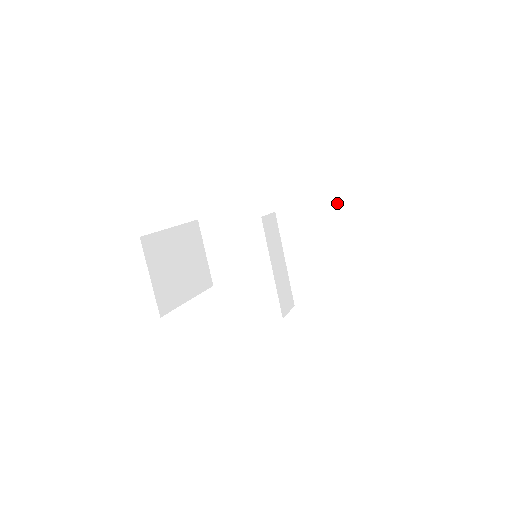
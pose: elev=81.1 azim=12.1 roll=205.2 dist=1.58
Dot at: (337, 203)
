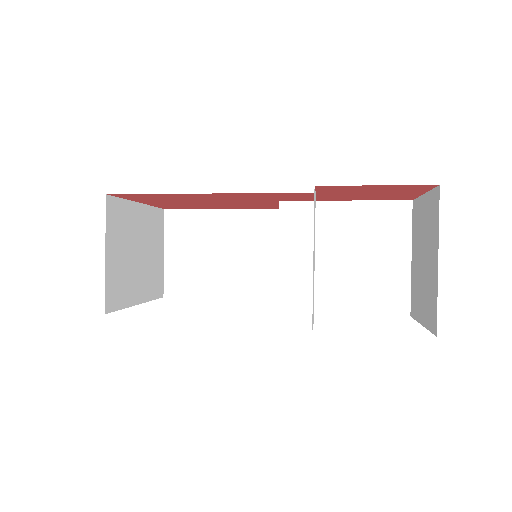
Dot at: (375, 208)
